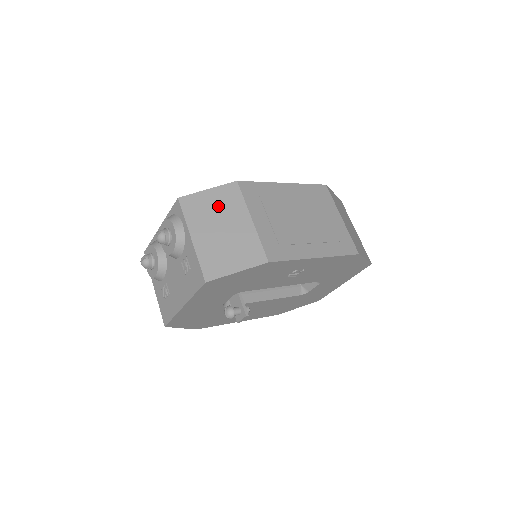
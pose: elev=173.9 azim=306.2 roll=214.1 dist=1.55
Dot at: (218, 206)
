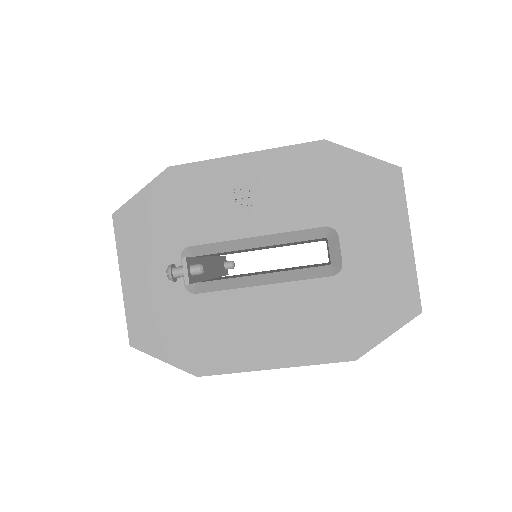
Dot at: occluded
